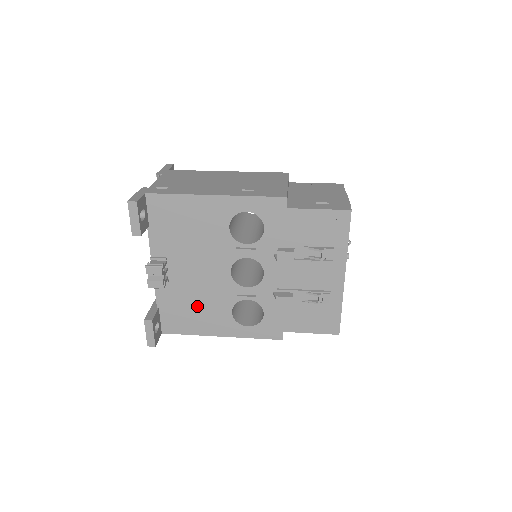
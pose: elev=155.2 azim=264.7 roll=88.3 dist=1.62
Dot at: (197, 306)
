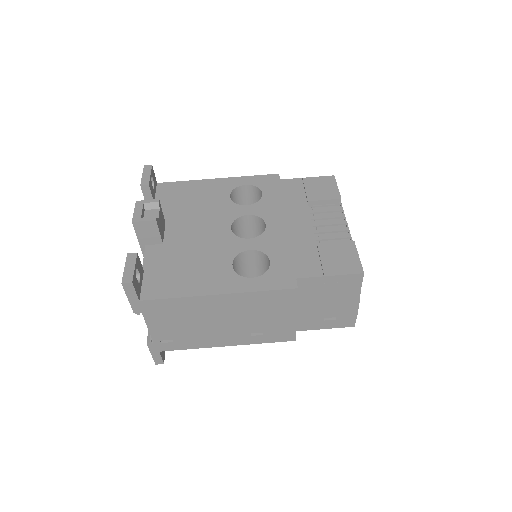
Dot at: occluded
